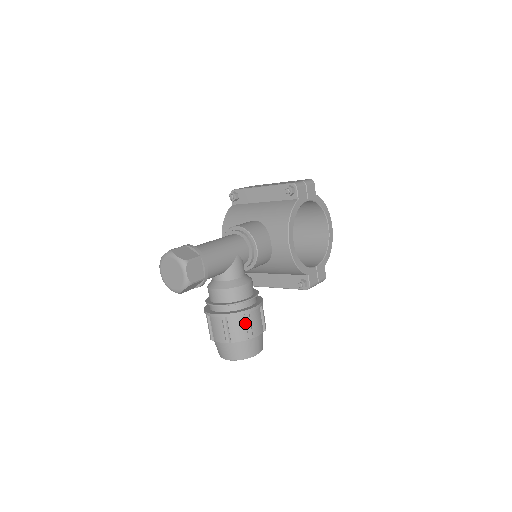
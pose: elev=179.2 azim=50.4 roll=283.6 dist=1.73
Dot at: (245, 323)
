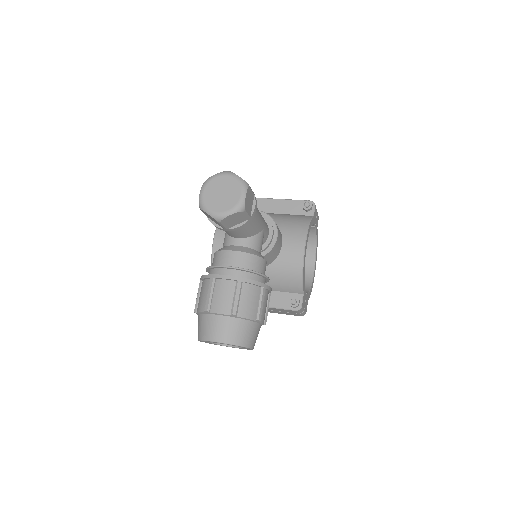
Dot at: (258, 299)
